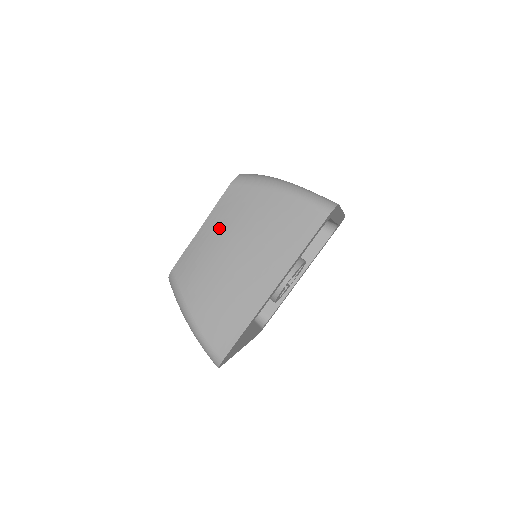
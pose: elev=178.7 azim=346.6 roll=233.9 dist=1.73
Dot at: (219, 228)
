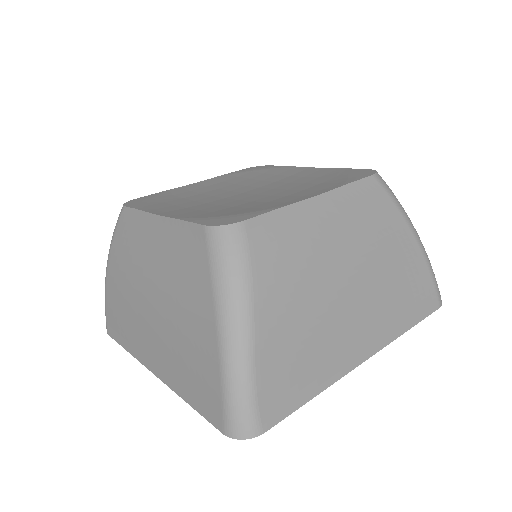
Dot at: (161, 251)
